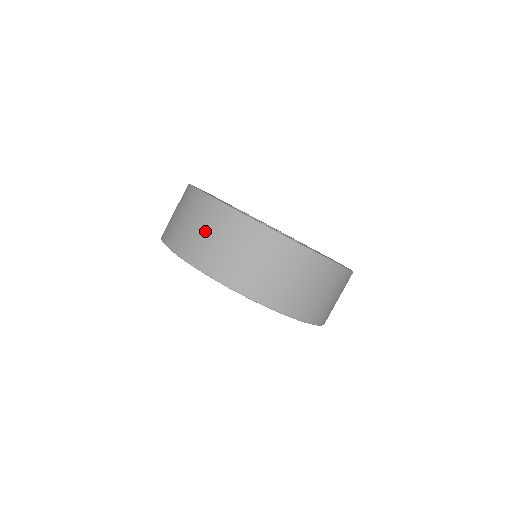
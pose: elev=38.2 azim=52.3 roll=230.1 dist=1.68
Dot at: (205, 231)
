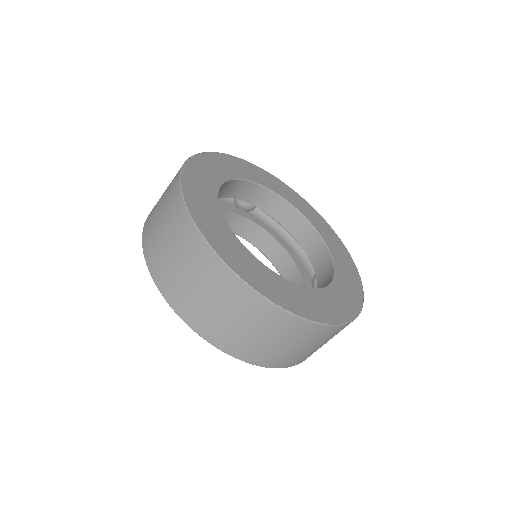
Dot at: (176, 257)
